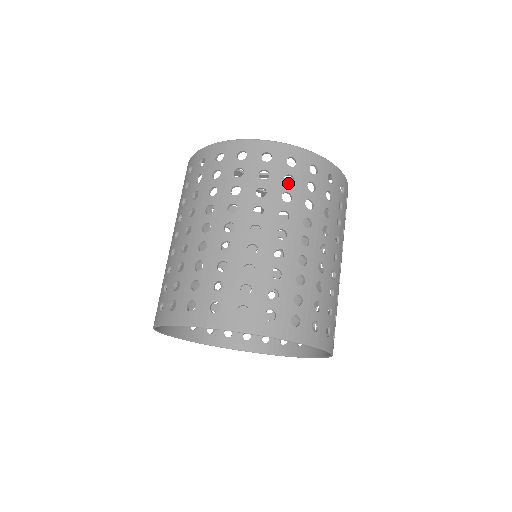
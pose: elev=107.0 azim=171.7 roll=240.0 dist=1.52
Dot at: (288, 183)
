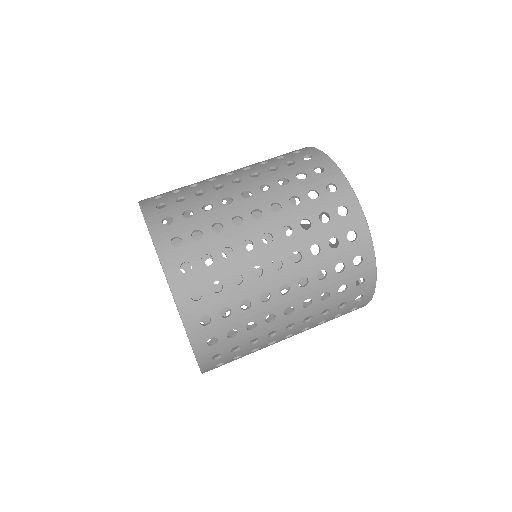
Dot at: occluded
